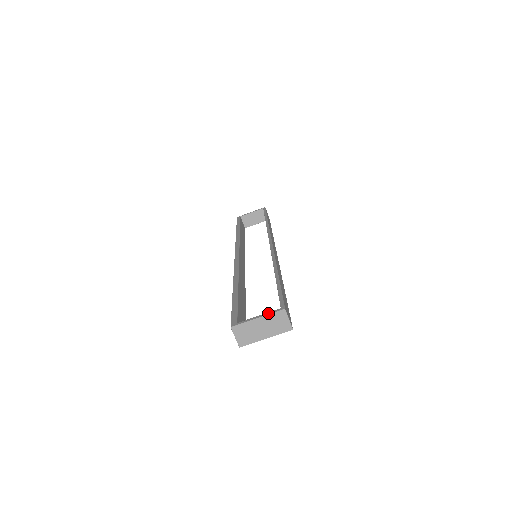
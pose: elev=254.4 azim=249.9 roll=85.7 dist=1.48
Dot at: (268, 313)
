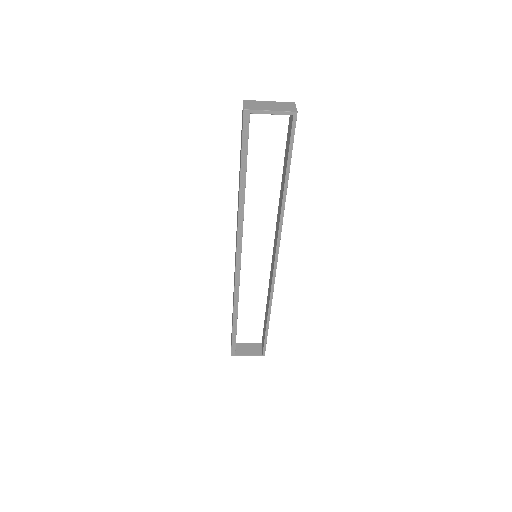
Dot at: occluded
